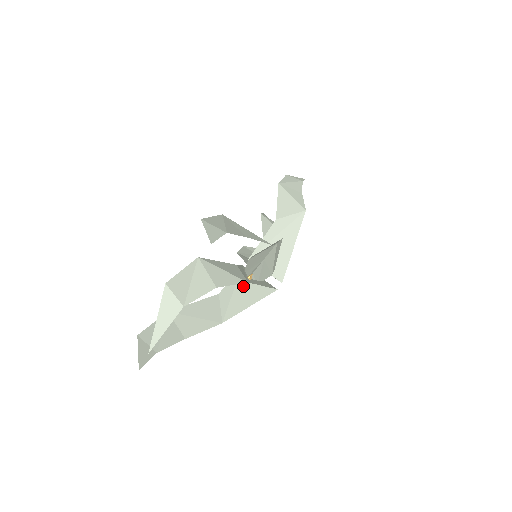
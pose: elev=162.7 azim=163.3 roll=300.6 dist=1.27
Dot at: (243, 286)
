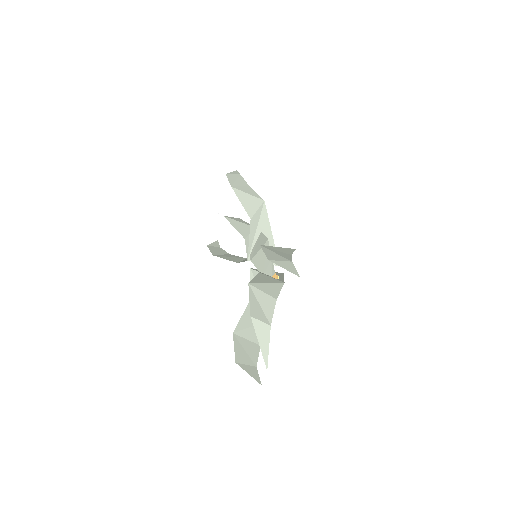
Dot at: occluded
